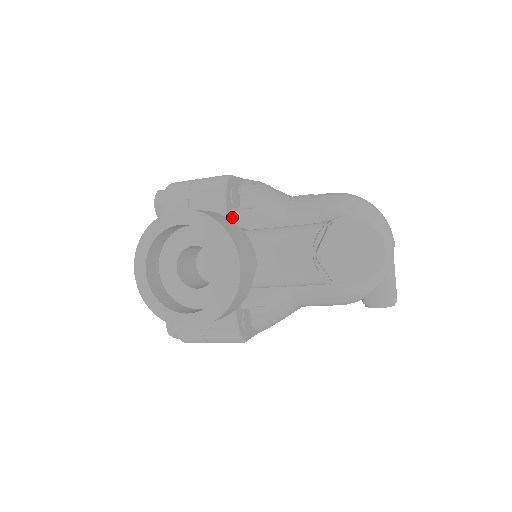
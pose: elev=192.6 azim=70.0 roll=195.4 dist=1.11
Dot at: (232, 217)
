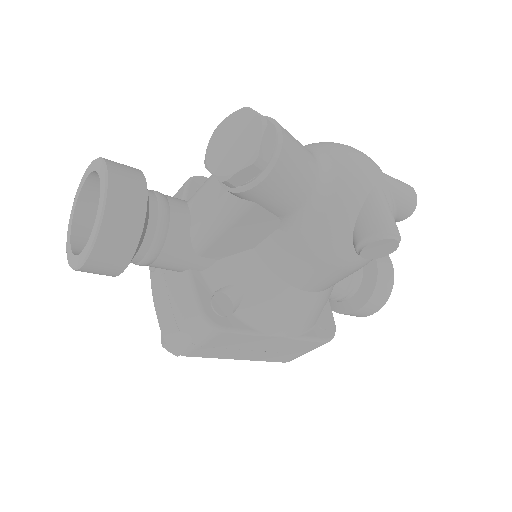
Dot at: occluded
